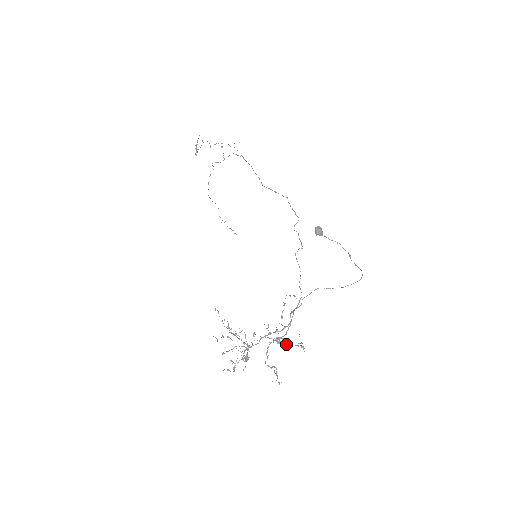
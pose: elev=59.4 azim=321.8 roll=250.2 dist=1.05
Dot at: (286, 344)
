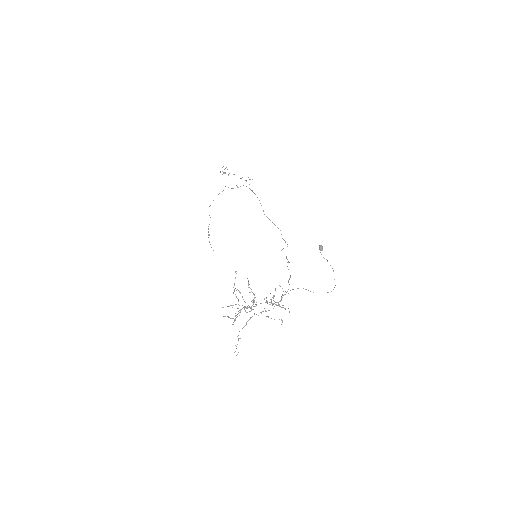
Dot at: occluded
